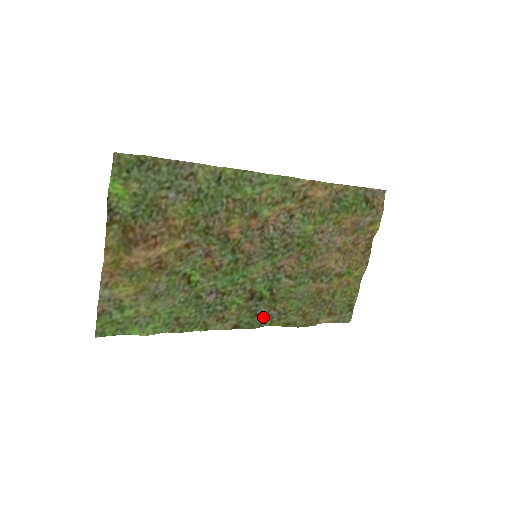
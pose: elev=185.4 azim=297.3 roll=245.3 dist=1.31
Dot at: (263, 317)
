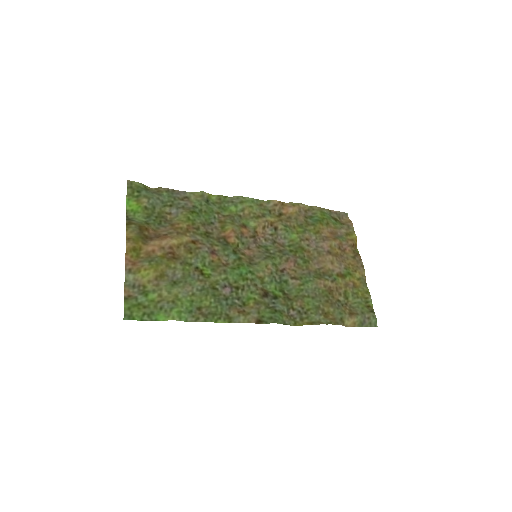
Dot at: (284, 315)
